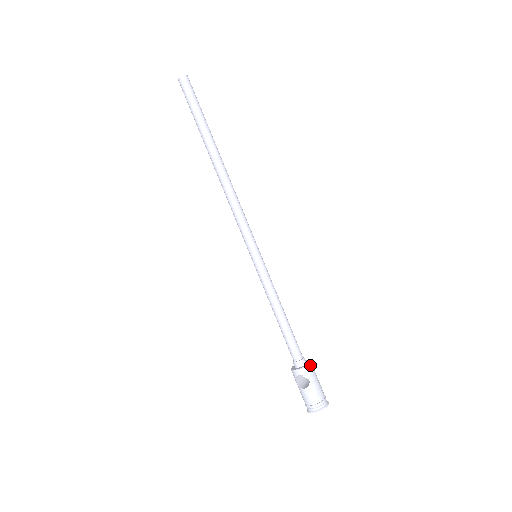
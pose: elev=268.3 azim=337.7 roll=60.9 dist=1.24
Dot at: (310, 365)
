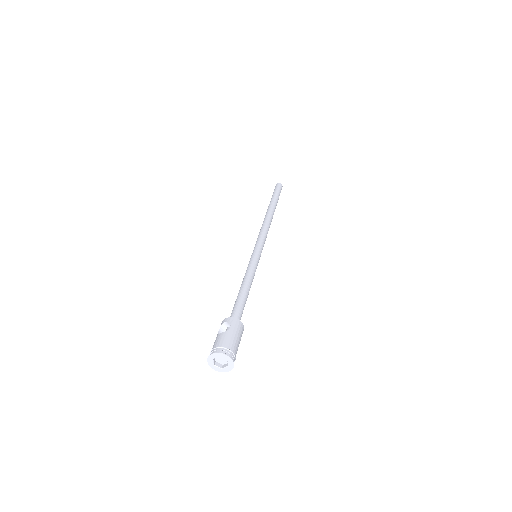
Dot at: (241, 323)
